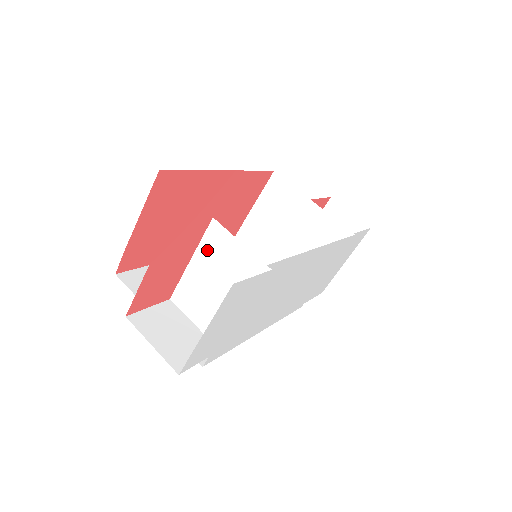
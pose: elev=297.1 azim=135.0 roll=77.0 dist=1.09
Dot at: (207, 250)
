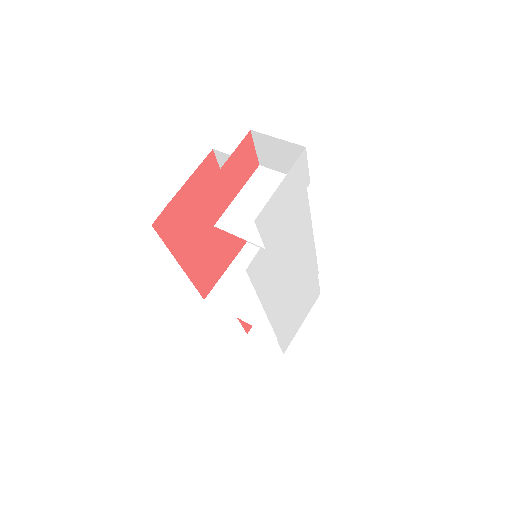
Dot at: (254, 184)
